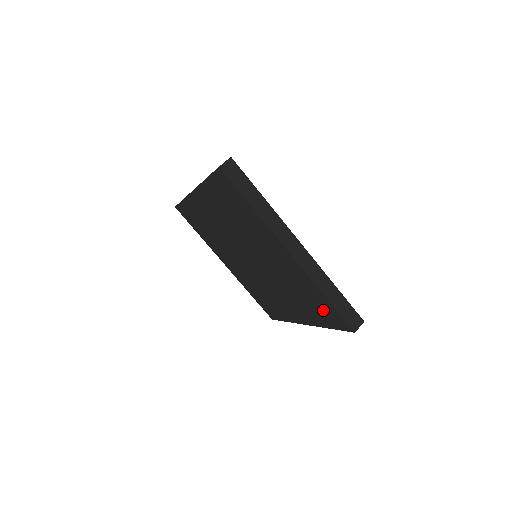
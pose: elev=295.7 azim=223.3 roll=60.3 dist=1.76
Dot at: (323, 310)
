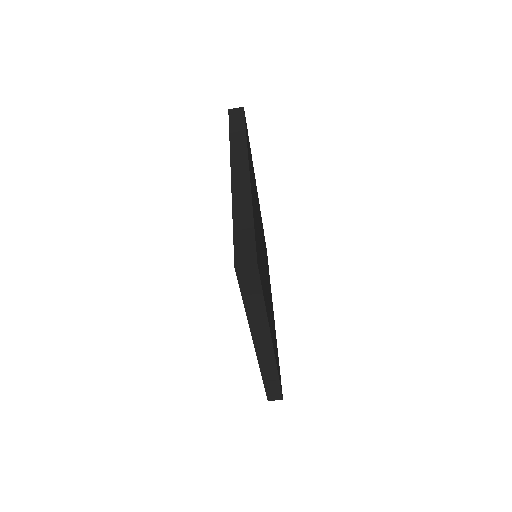
Dot at: occluded
